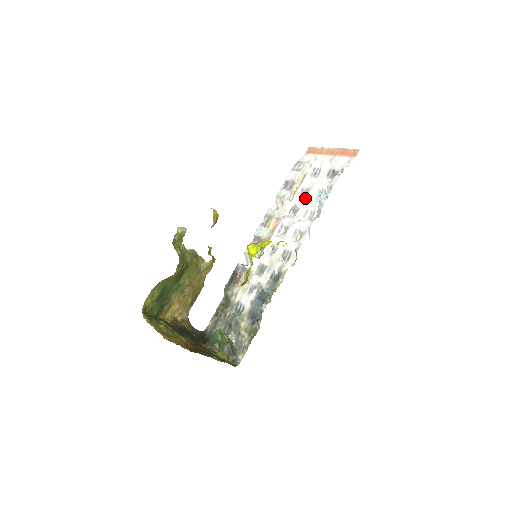
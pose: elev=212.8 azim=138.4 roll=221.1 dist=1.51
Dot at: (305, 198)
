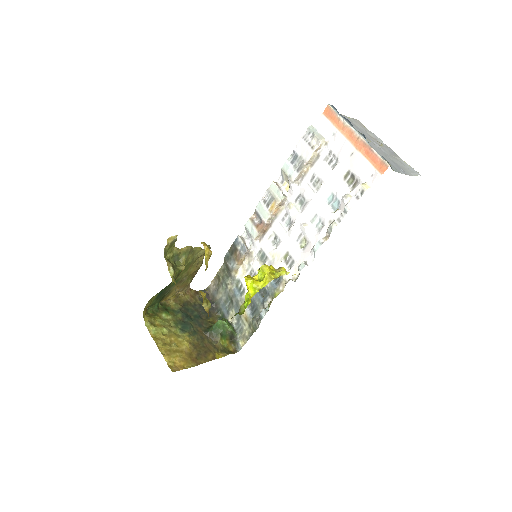
Dot at: (315, 195)
